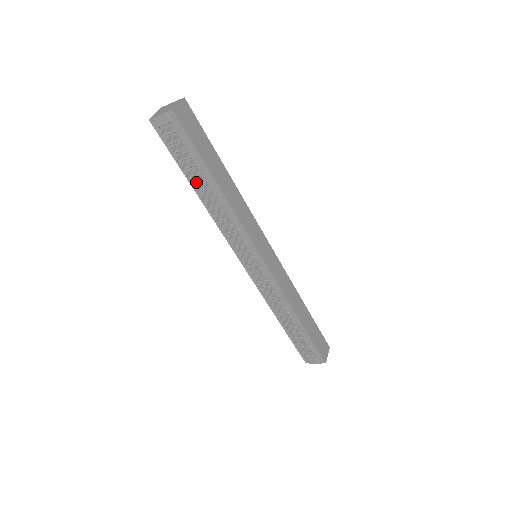
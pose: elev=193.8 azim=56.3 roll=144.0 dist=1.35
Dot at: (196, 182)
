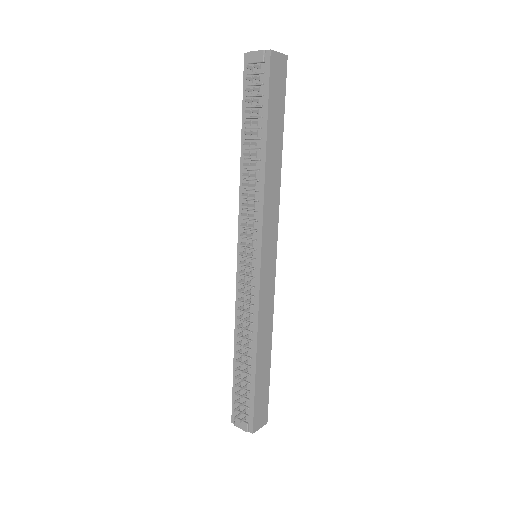
Dot at: (248, 137)
